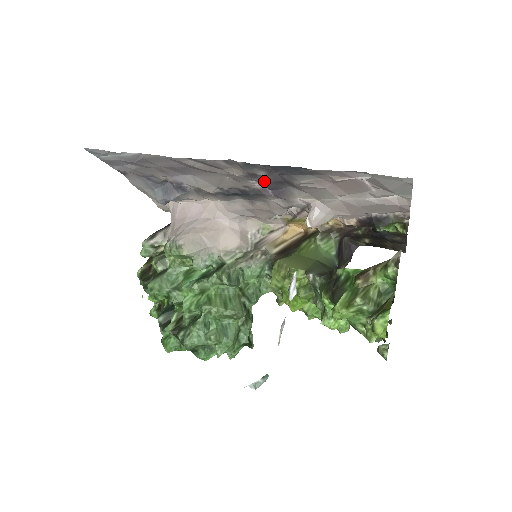
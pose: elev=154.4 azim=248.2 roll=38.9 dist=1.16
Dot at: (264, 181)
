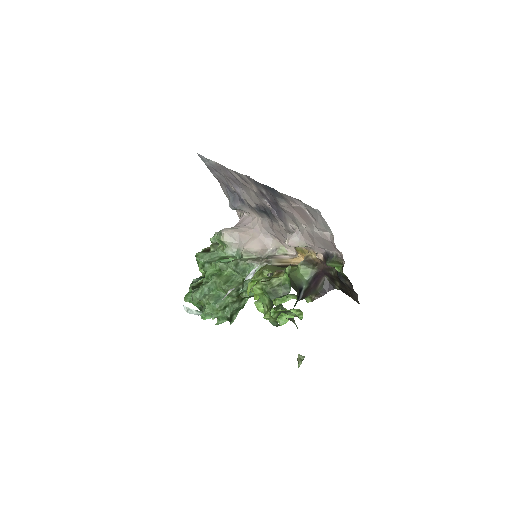
Dot at: (268, 200)
